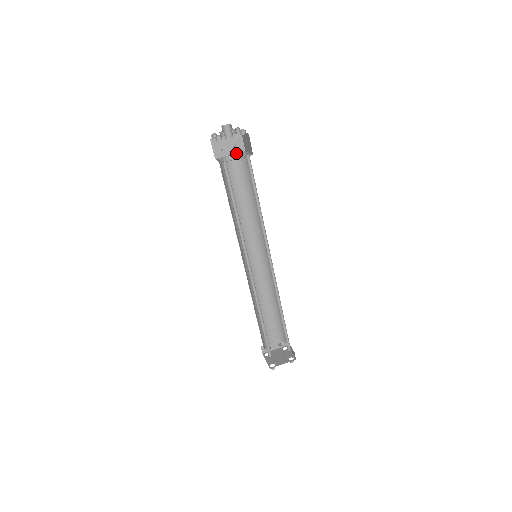
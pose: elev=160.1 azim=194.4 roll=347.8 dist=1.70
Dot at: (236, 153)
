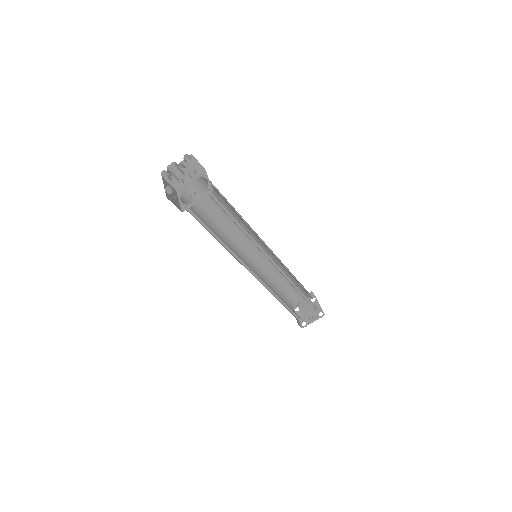
Dot at: (196, 176)
